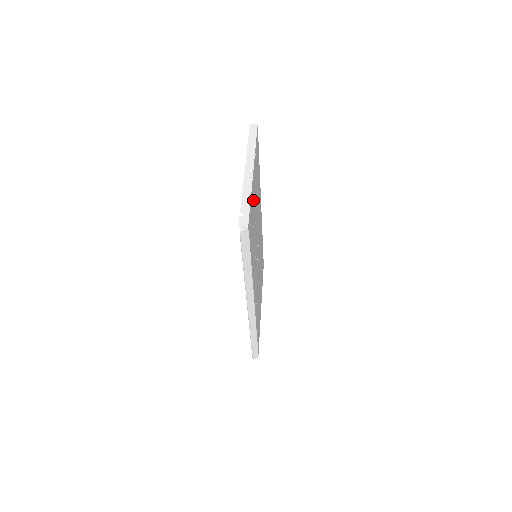
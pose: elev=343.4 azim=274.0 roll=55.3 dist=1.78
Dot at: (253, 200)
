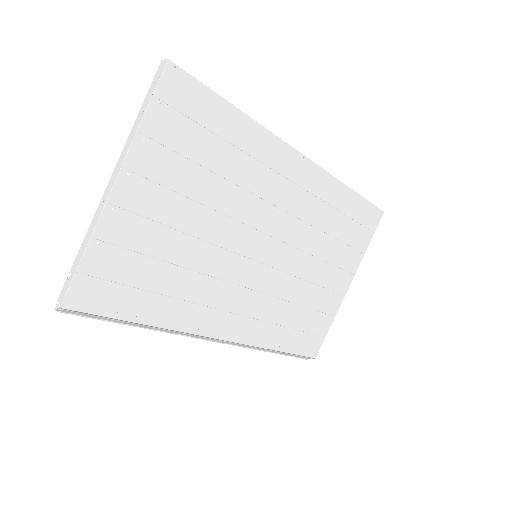
Dot at: (138, 225)
